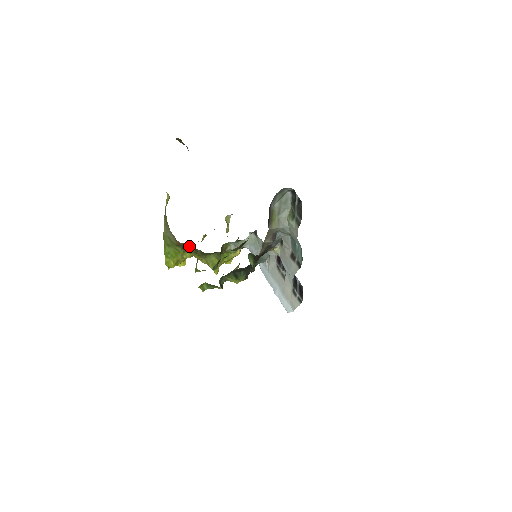
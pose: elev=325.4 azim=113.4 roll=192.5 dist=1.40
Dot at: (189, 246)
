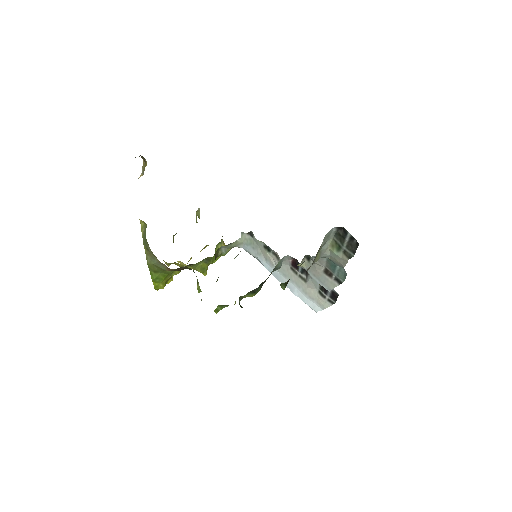
Dot at: (182, 268)
